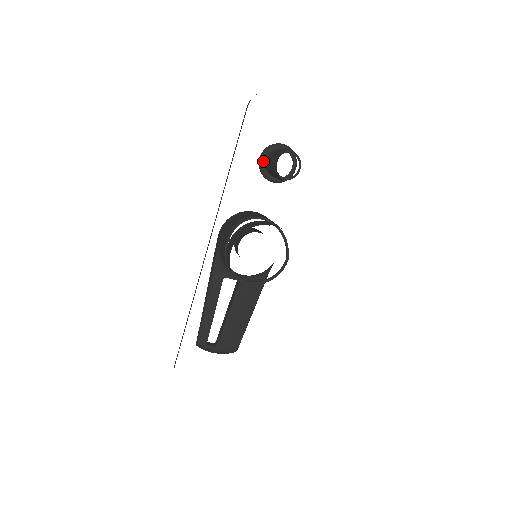
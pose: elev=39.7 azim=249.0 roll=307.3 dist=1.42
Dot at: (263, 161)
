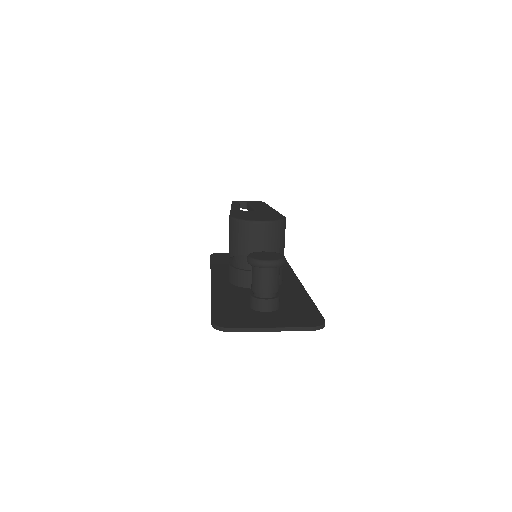
Dot at: occluded
